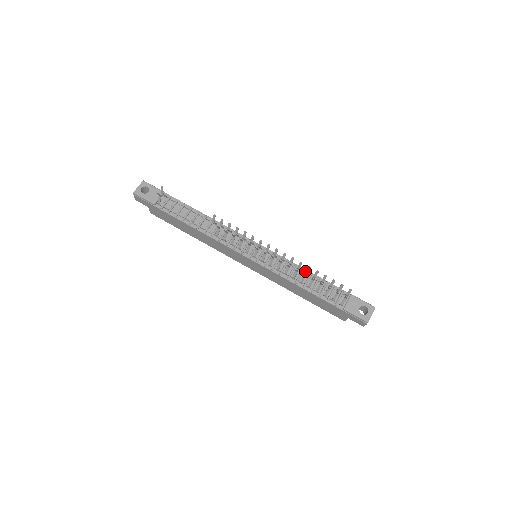
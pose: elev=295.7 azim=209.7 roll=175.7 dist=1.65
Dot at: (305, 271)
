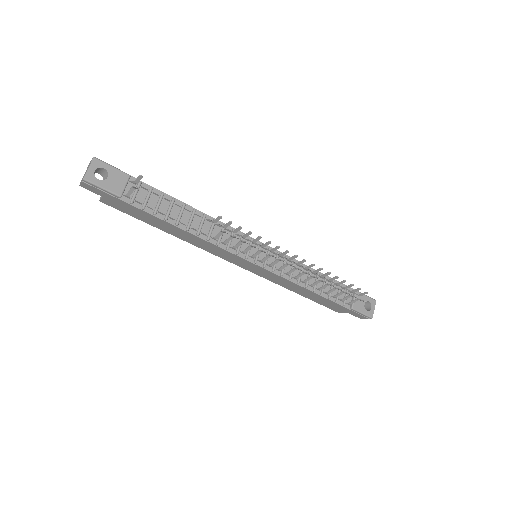
Dot at: (321, 276)
